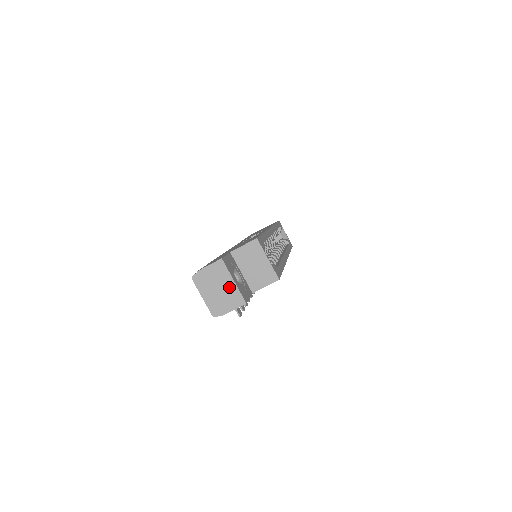
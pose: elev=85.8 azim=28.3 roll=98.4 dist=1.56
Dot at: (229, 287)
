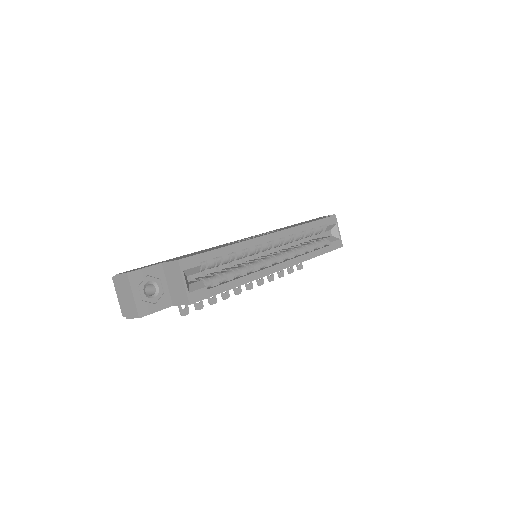
Dot at: (130, 299)
